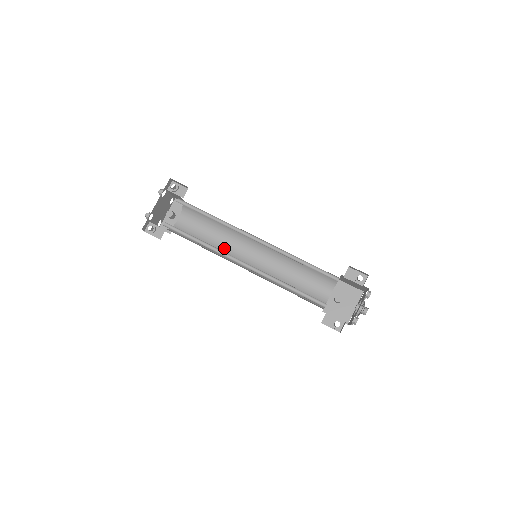
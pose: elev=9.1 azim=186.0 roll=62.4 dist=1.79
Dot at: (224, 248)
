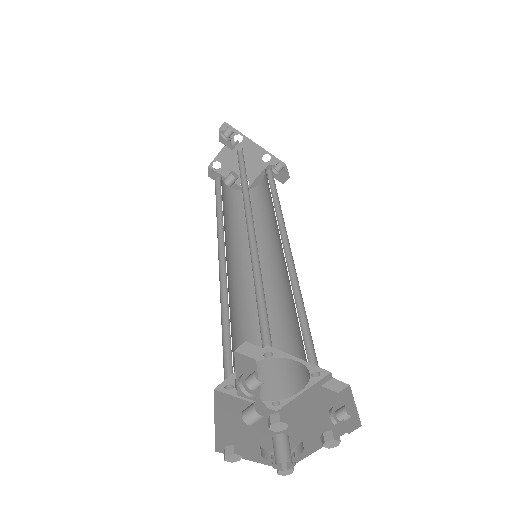
Dot at: (228, 231)
